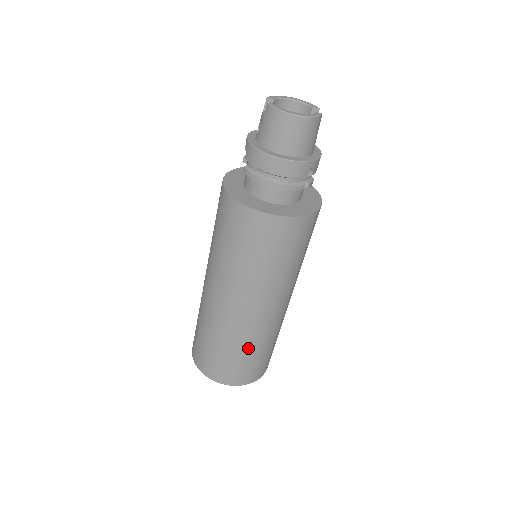
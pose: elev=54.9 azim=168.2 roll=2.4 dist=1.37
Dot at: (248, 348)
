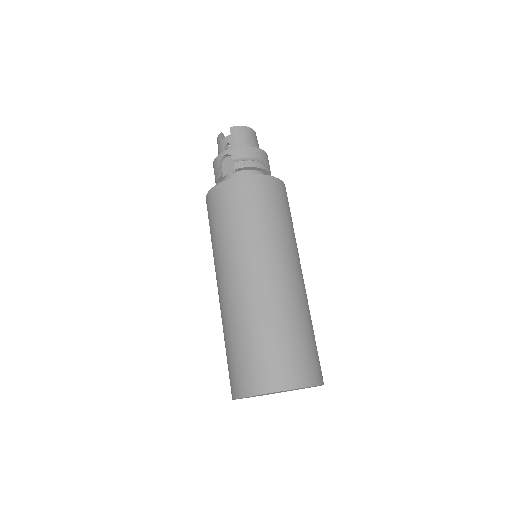
Dot at: (310, 323)
